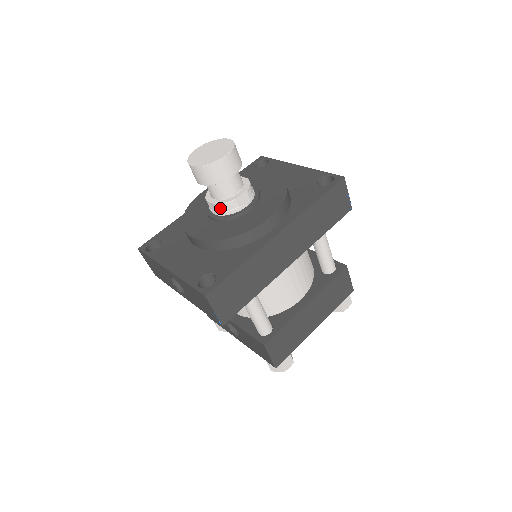
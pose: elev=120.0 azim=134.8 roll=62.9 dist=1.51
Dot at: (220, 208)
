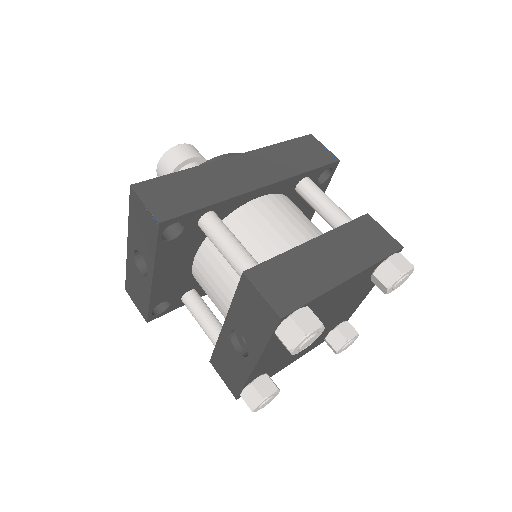
Dot at: occluded
